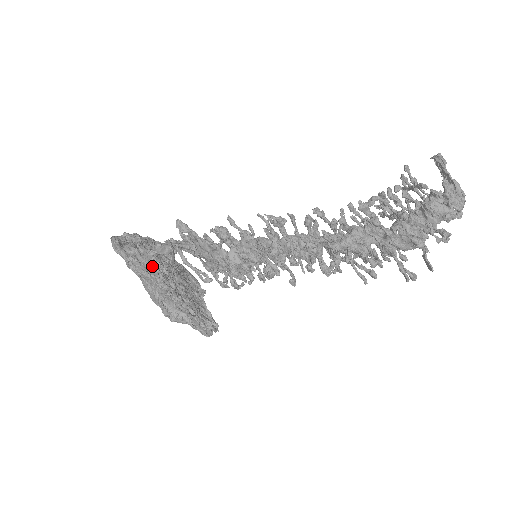
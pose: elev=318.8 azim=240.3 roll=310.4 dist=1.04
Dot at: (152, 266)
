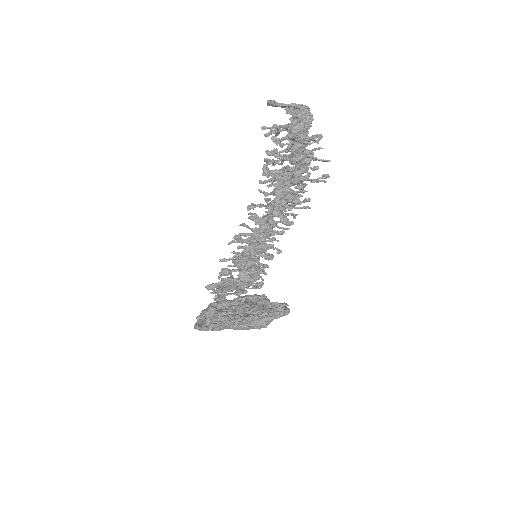
Dot at: (223, 319)
